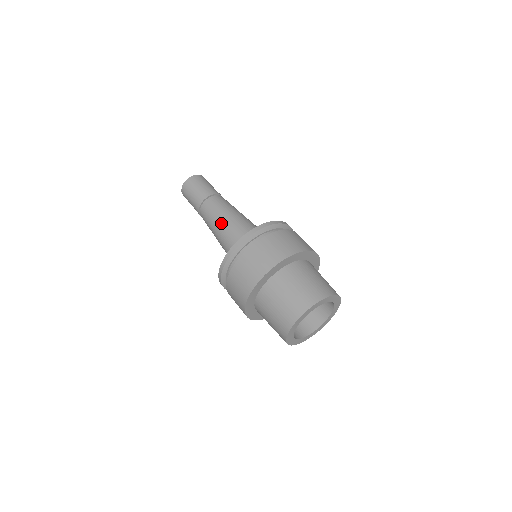
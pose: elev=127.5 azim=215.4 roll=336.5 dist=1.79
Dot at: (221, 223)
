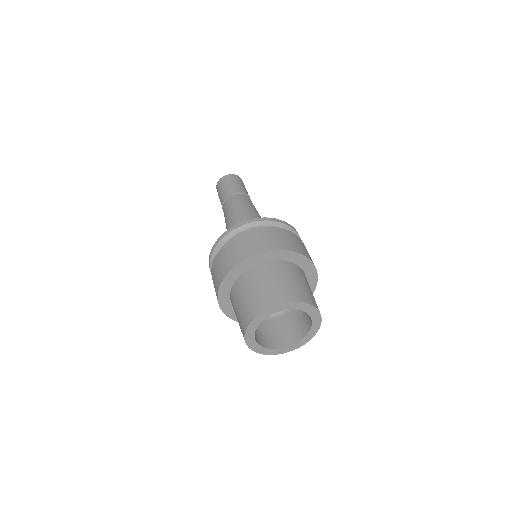
Dot at: occluded
